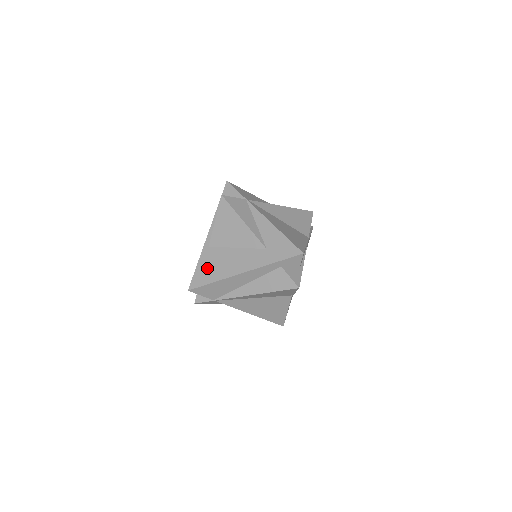
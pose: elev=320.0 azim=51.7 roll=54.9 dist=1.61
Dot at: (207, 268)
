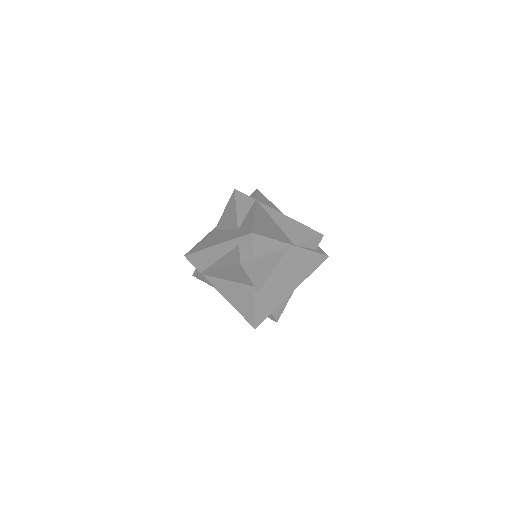
Dot at: (203, 242)
